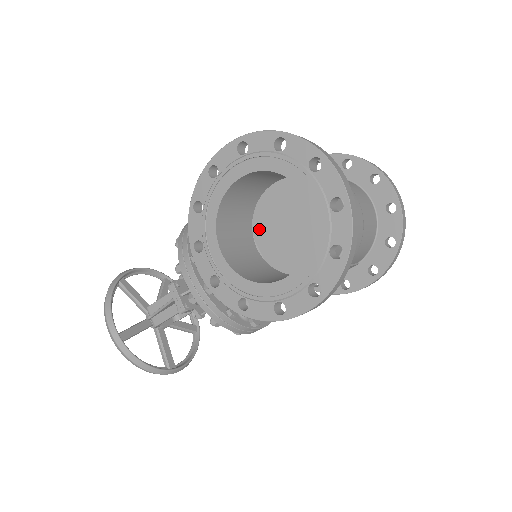
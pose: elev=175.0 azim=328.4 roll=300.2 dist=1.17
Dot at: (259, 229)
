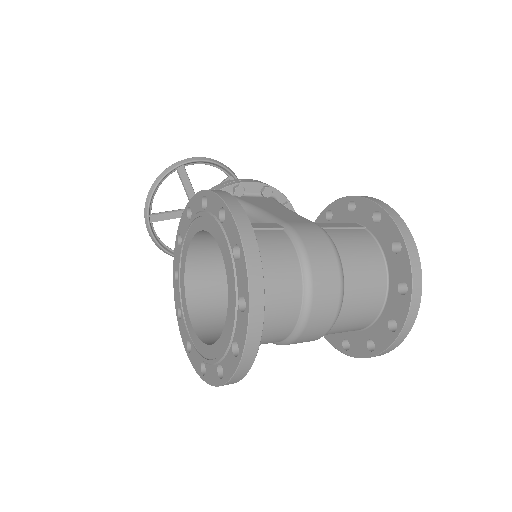
Dot at: occluded
